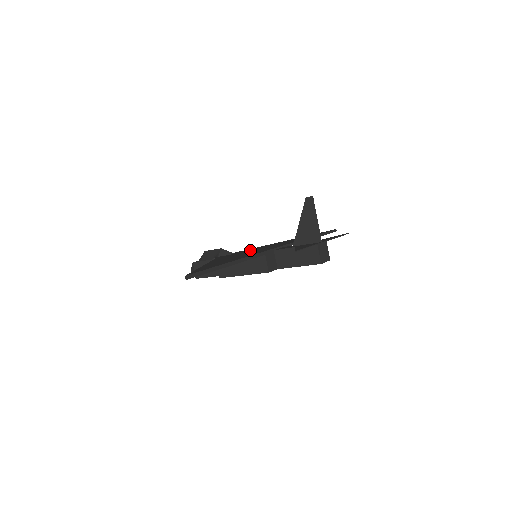
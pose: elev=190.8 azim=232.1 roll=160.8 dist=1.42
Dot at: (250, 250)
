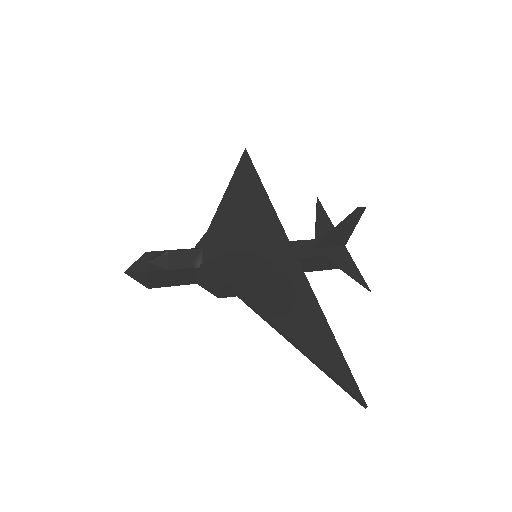
Dot at: (237, 242)
